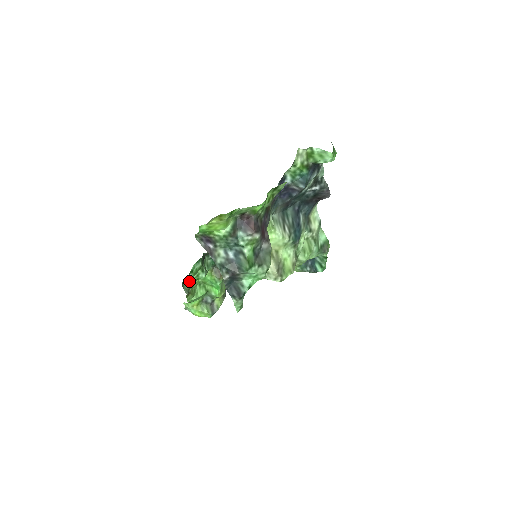
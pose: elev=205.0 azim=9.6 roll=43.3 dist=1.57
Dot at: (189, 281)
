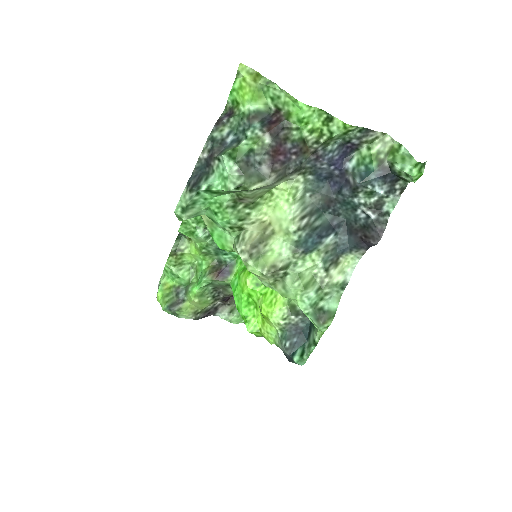
Dot at: (186, 222)
